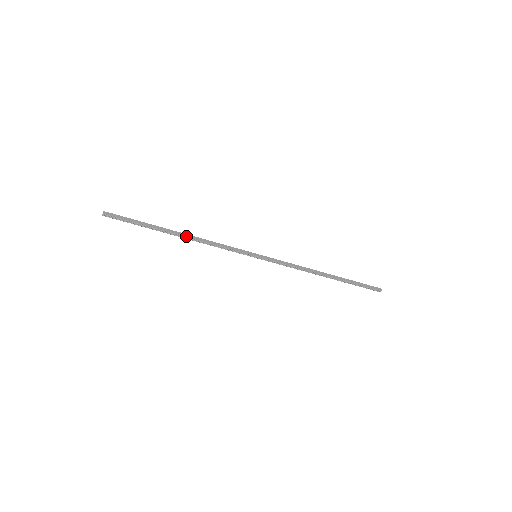
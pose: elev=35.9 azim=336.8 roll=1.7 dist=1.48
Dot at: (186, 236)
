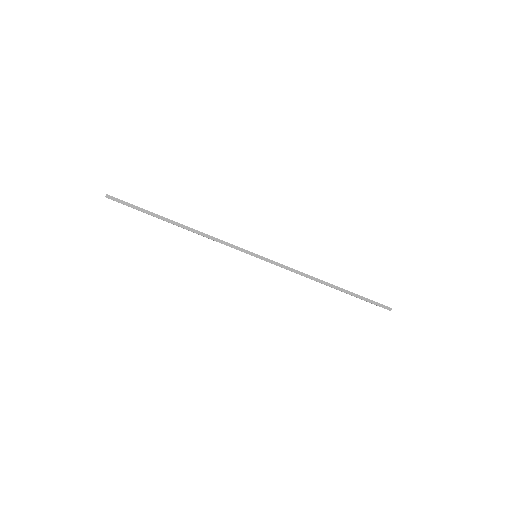
Dot at: (185, 228)
